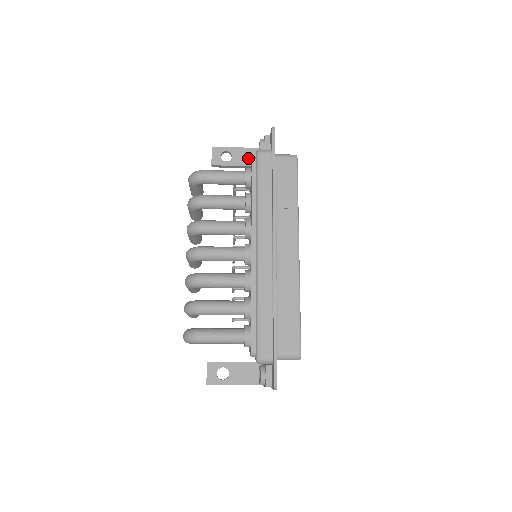
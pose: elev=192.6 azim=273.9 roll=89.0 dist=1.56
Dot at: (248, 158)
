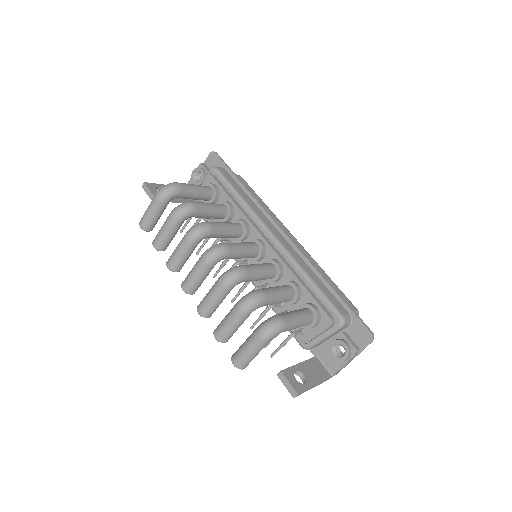
Dot at: occluded
